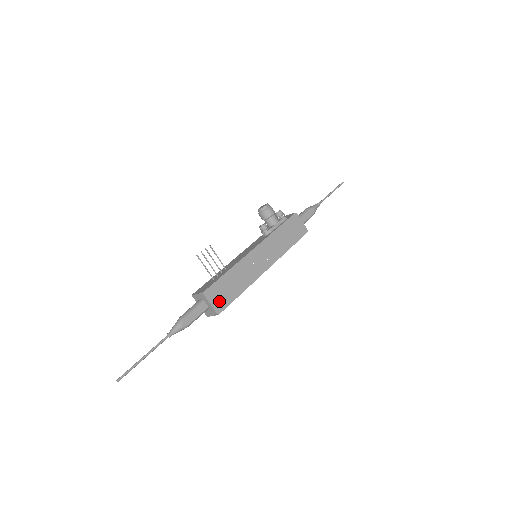
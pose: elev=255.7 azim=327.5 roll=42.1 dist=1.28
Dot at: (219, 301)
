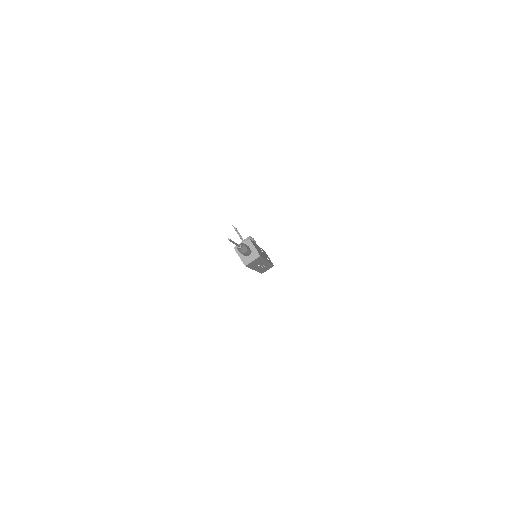
Dot at: (257, 250)
